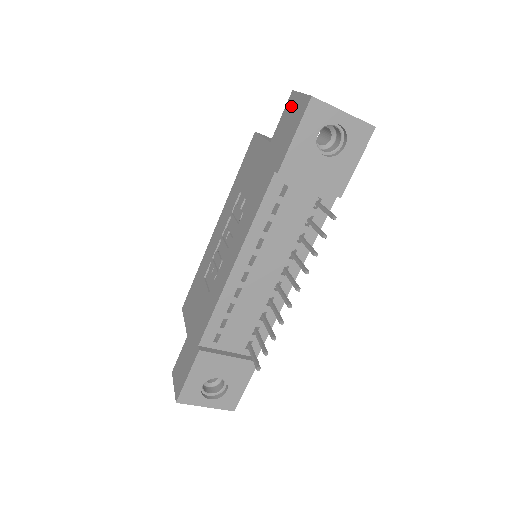
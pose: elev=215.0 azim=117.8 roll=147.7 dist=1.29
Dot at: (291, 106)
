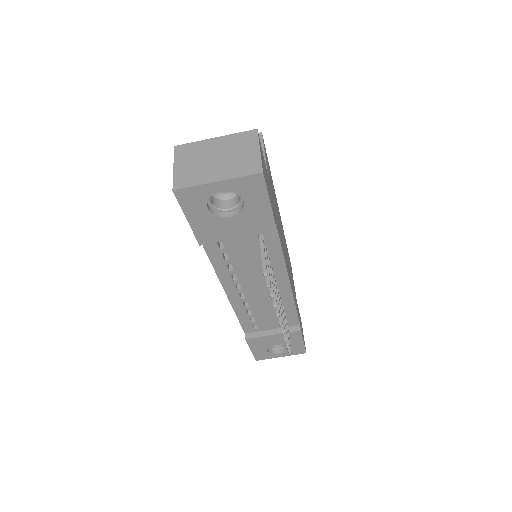
Dot at: occluded
